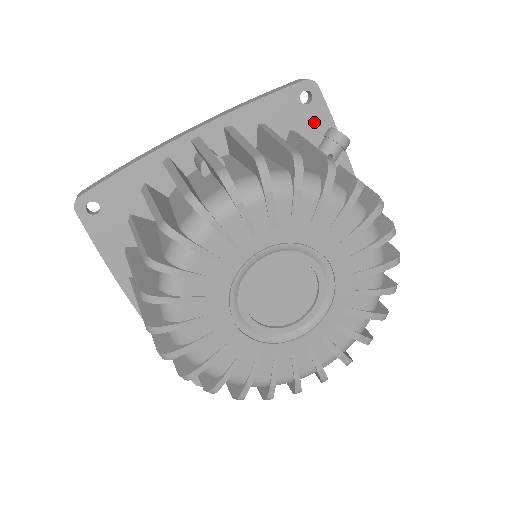
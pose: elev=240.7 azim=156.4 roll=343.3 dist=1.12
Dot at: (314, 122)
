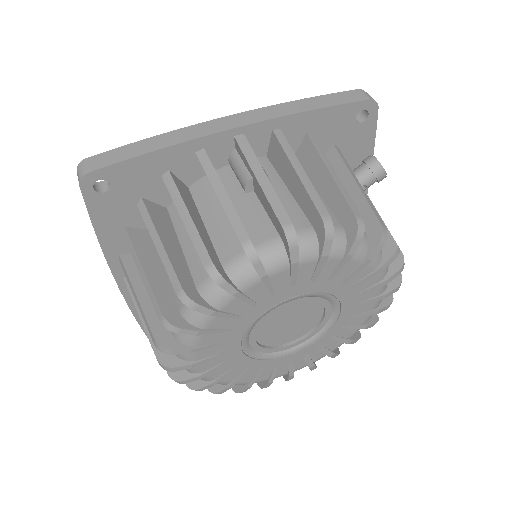
Dot at: (357, 141)
